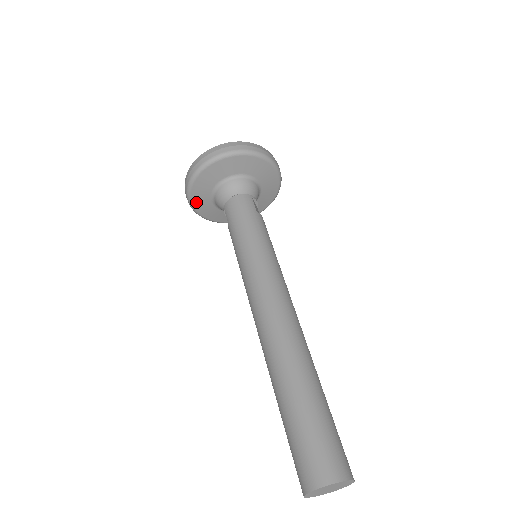
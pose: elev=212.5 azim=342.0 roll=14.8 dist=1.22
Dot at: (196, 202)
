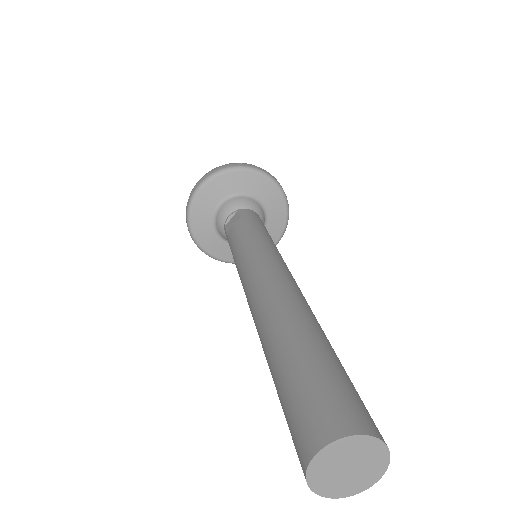
Dot at: (211, 186)
